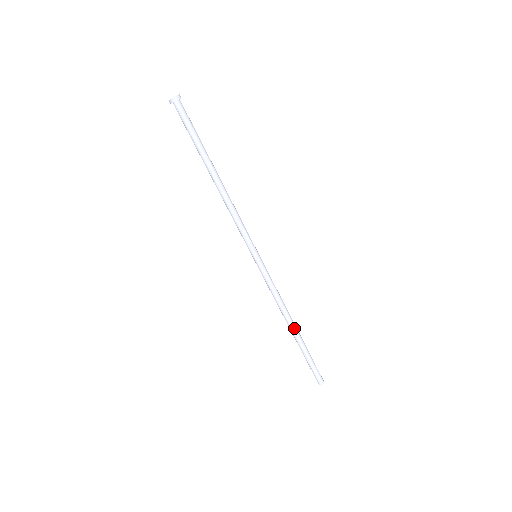
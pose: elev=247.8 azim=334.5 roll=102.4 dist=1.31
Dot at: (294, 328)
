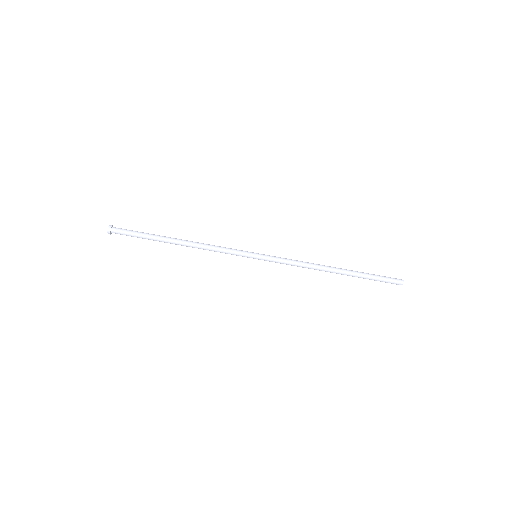
Dot at: (335, 268)
